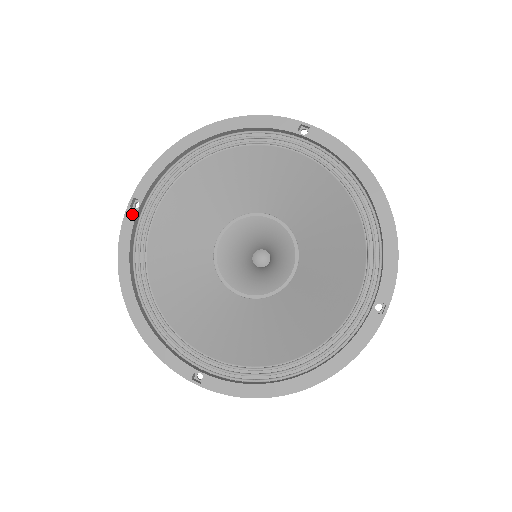
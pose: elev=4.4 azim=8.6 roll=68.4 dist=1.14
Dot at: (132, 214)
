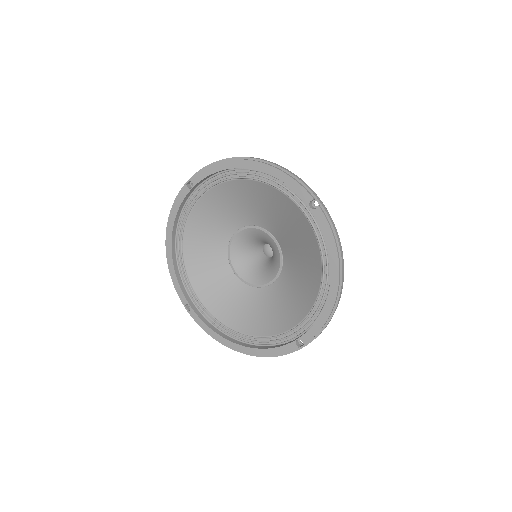
Dot at: (186, 191)
